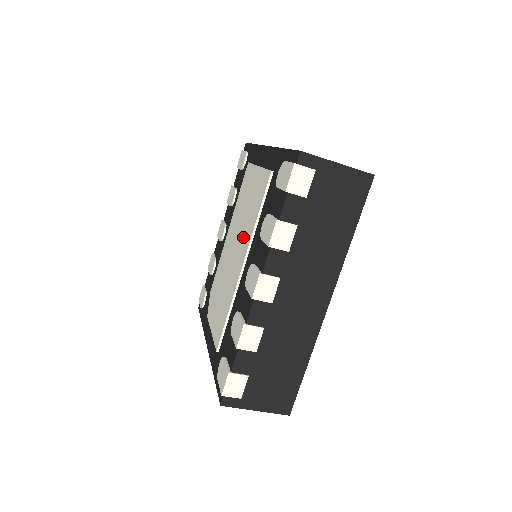
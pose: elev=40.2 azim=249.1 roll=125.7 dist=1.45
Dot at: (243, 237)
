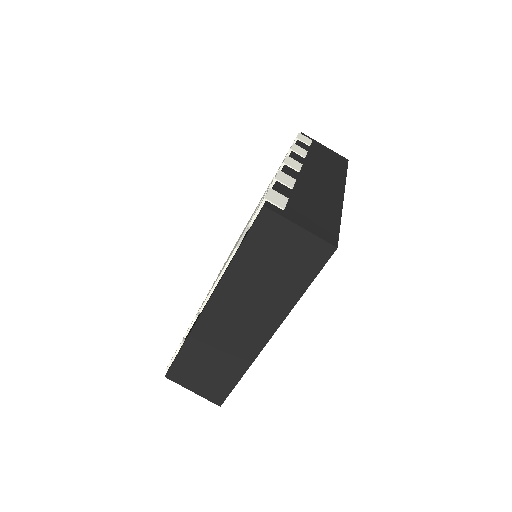
Dot at: occluded
